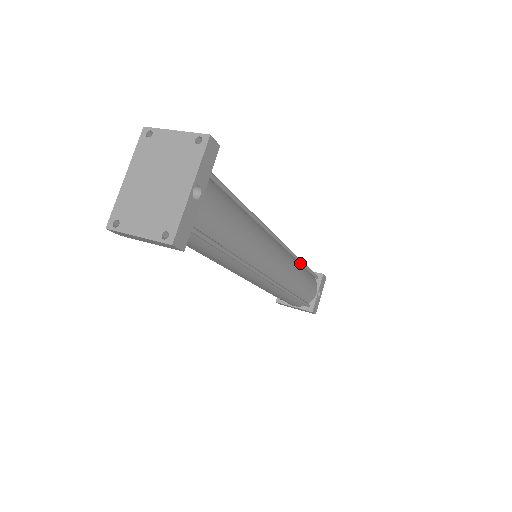
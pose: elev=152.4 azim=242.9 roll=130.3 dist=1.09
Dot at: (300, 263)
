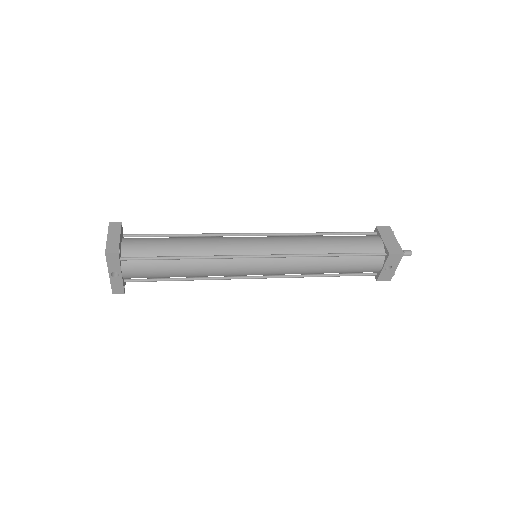
Dot at: (323, 256)
